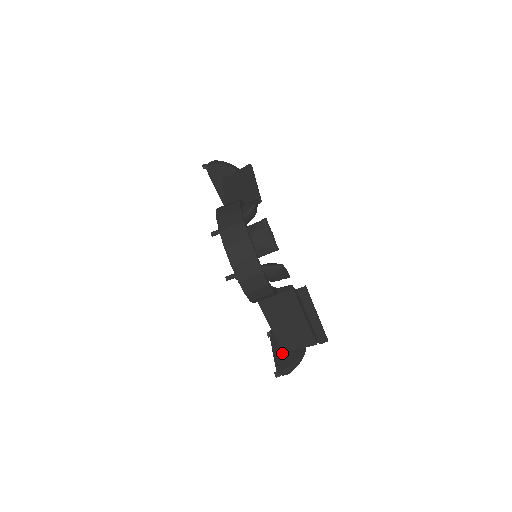
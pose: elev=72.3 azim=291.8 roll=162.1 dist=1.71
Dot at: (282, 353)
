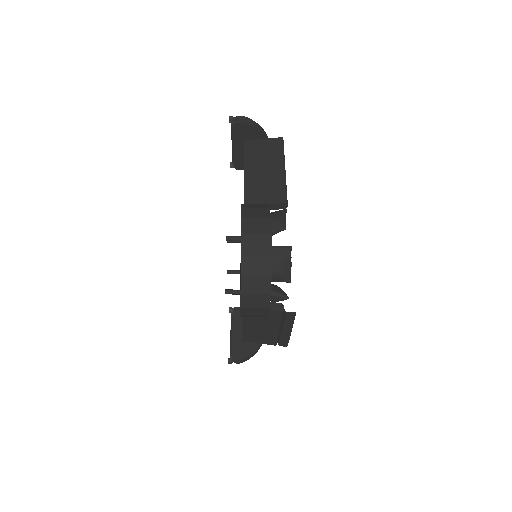
Dot at: (240, 341)
